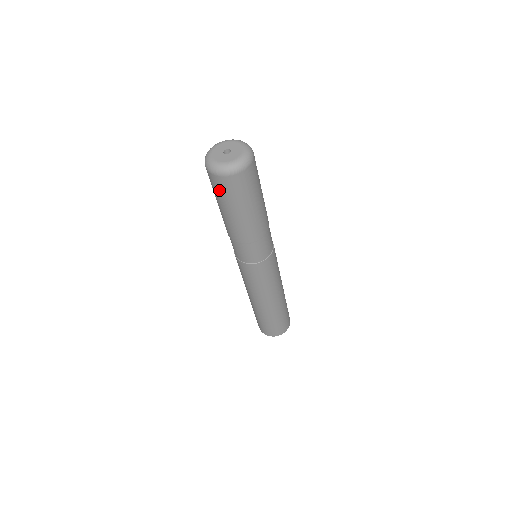
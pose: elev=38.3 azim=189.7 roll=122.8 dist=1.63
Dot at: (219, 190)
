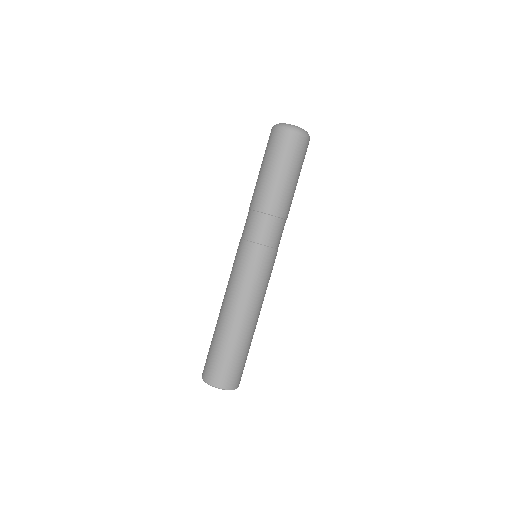
Dot at: (267, 145)
